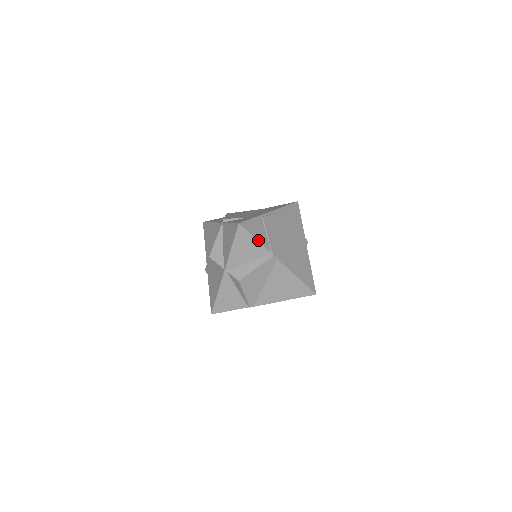
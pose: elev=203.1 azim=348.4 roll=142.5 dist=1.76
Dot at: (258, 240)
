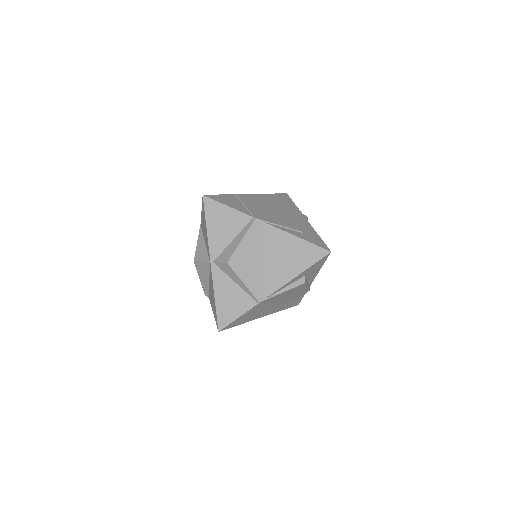
Dot at: (232, 207)
